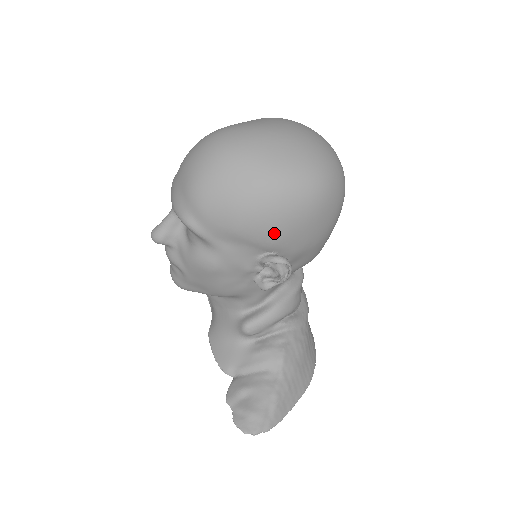
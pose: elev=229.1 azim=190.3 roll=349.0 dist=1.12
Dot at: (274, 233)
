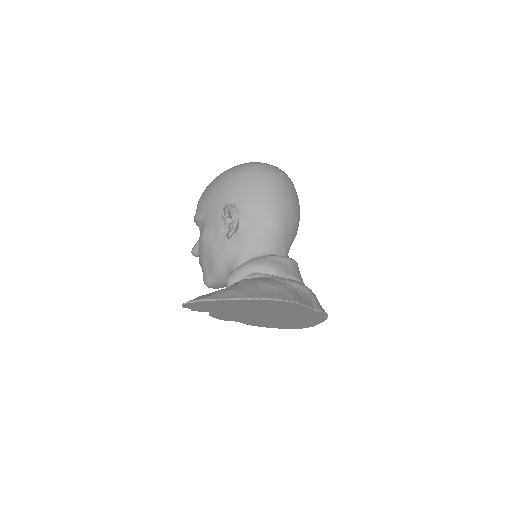
Dot at: (224, 192)
